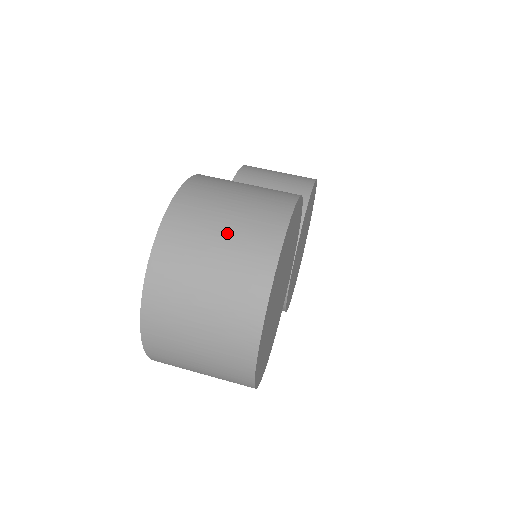
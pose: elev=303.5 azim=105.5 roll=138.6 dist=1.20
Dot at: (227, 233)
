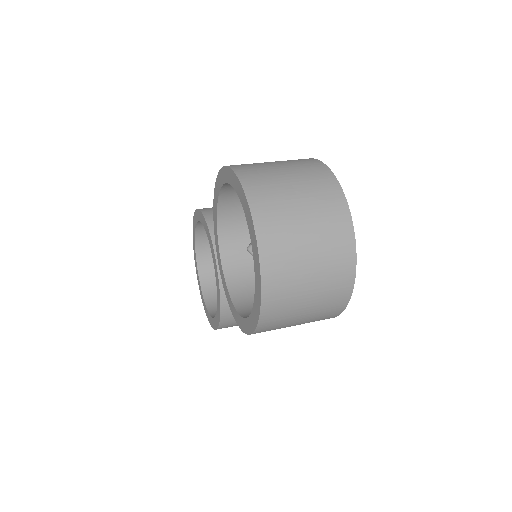
Dot at: (290, 174)
